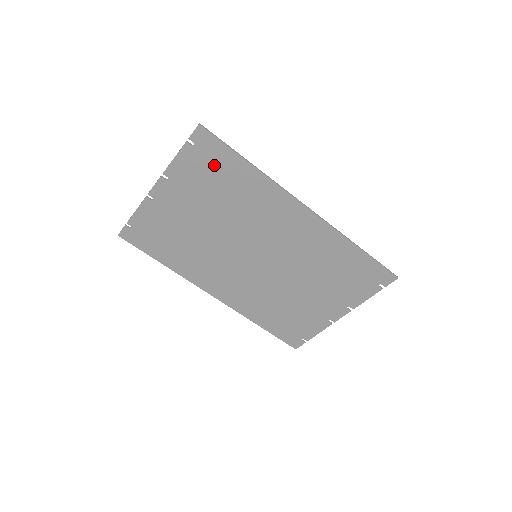
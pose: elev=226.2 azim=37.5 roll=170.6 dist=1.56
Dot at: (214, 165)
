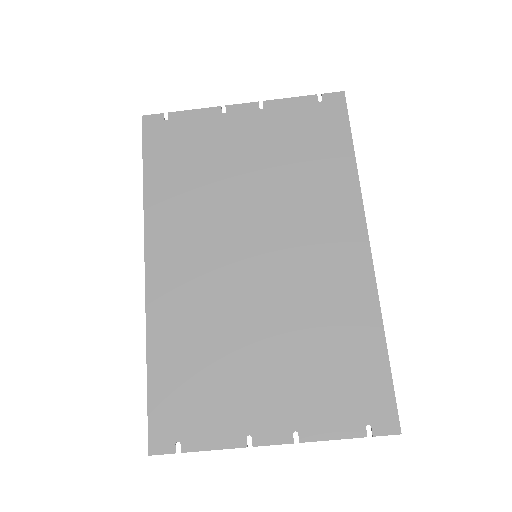
Dot at: (319, 131)
